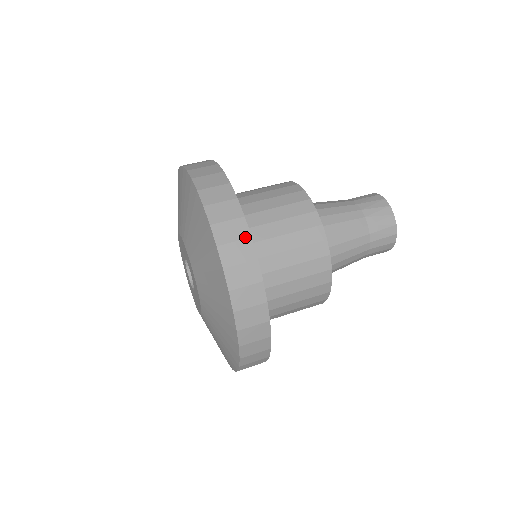
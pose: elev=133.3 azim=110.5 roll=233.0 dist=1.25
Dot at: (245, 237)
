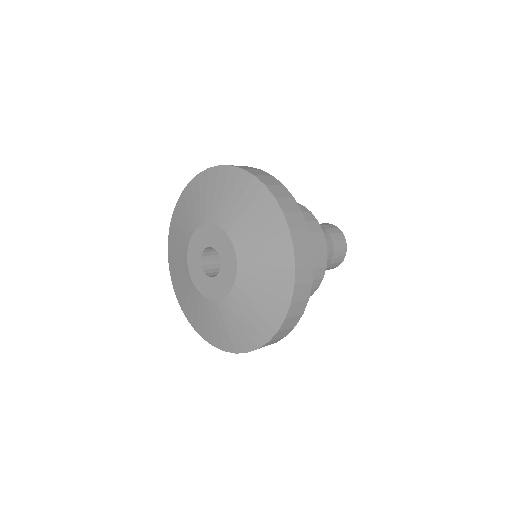
Dot at: occluded
